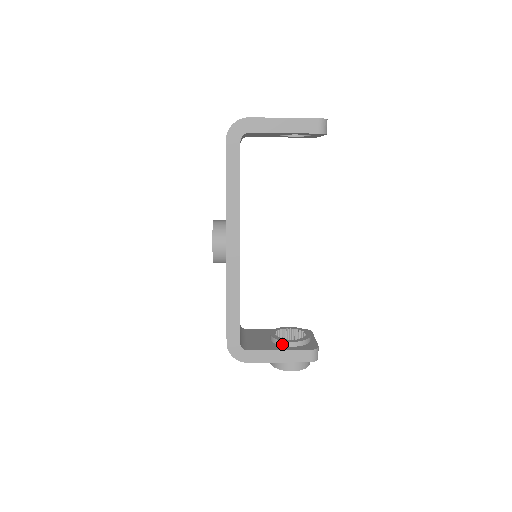
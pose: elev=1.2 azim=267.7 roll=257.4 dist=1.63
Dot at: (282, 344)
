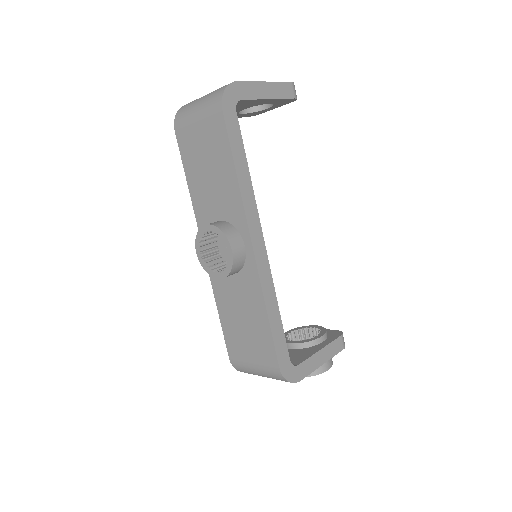
Dot at: (313, 344)
